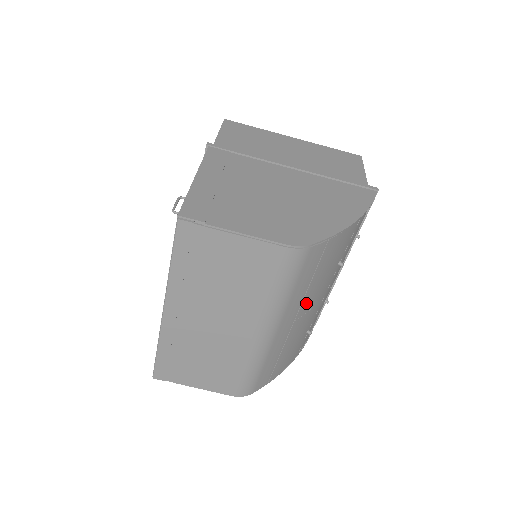
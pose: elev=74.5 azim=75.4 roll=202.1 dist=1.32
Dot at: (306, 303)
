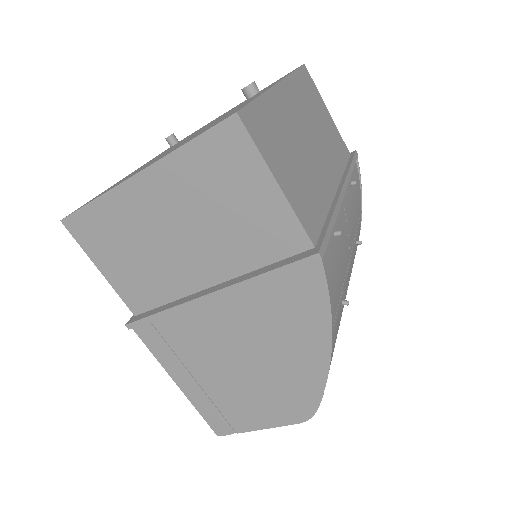
Dot at: occluded
